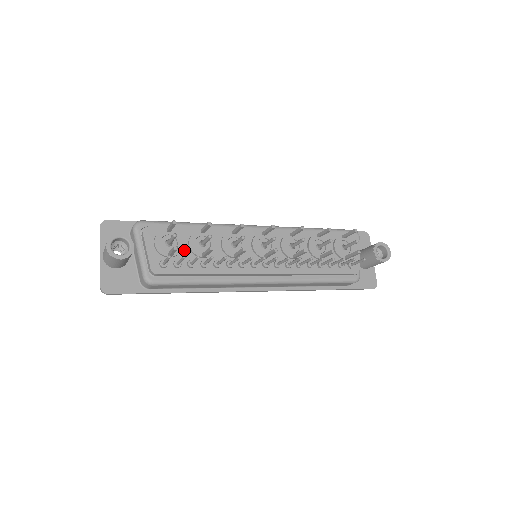
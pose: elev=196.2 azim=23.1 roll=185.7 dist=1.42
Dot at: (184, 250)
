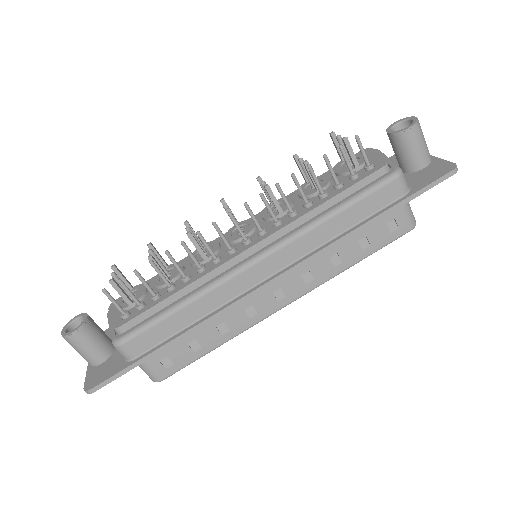
Dot at: (149, 293)
